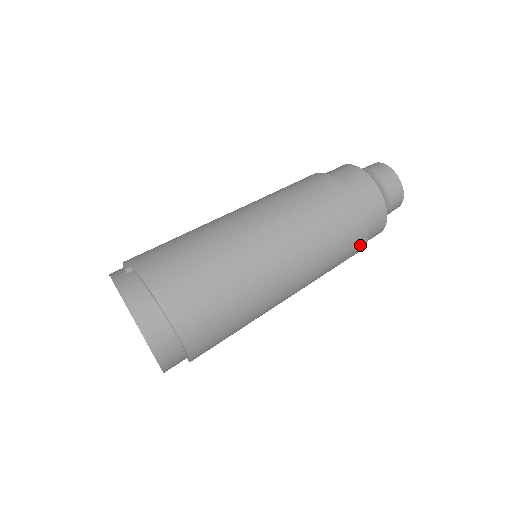
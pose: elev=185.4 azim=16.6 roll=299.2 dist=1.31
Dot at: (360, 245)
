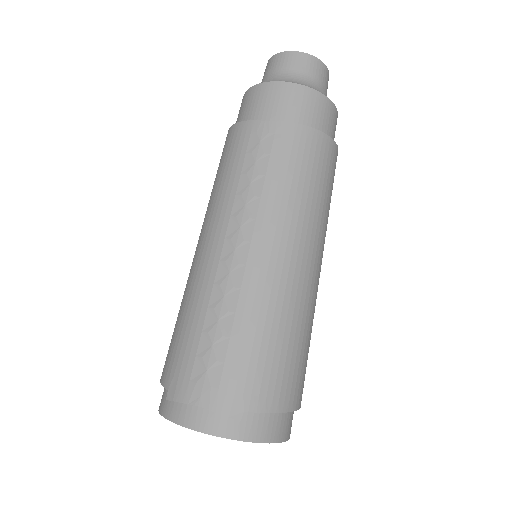
Dot at: occluded
